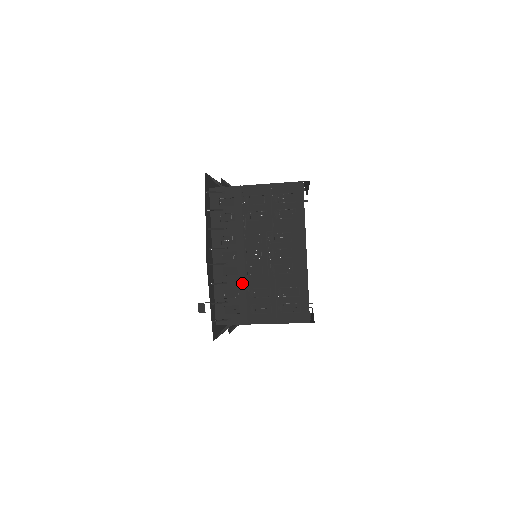
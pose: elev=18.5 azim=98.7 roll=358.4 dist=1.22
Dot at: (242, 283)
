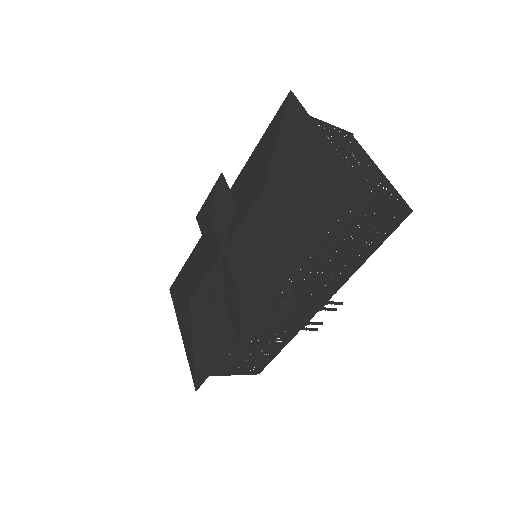
Dot at: occluded
